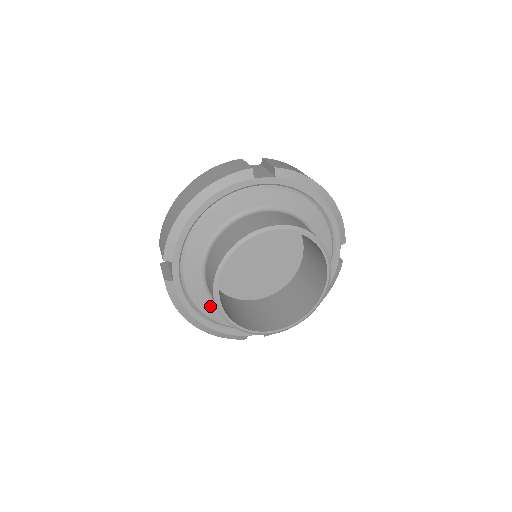
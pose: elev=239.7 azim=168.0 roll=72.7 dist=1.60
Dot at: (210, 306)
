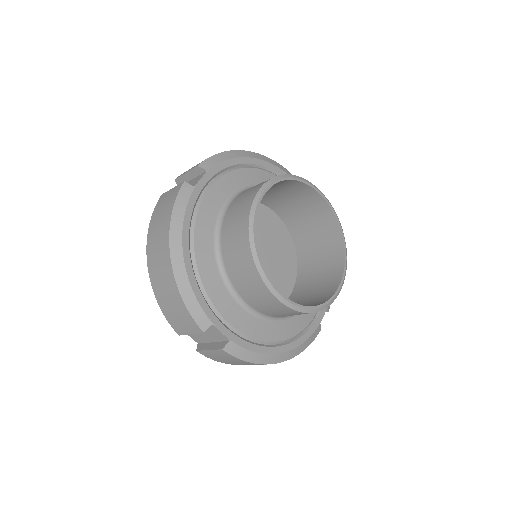
Dot at: (207, 244)
